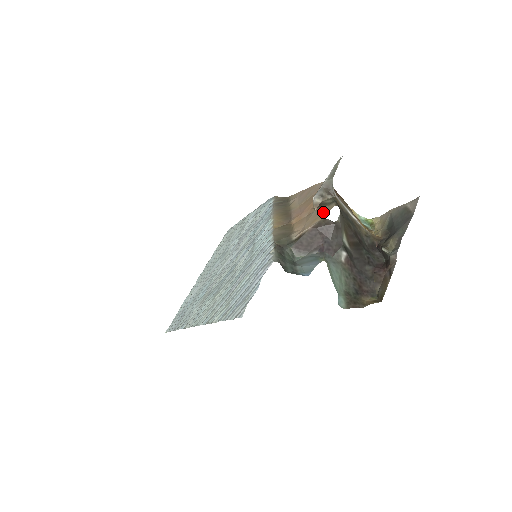
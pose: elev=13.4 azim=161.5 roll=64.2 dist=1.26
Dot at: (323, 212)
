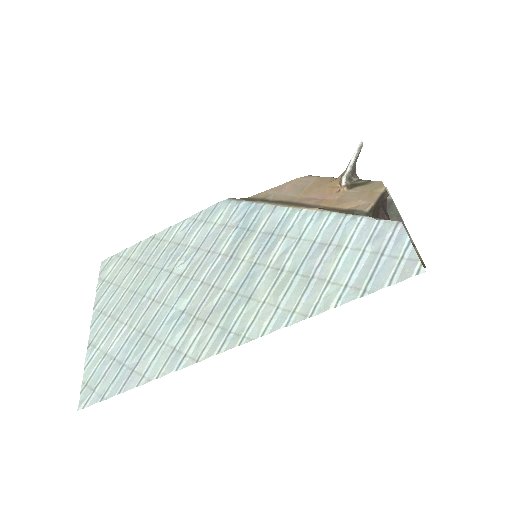
Dot at: (372, 188)
